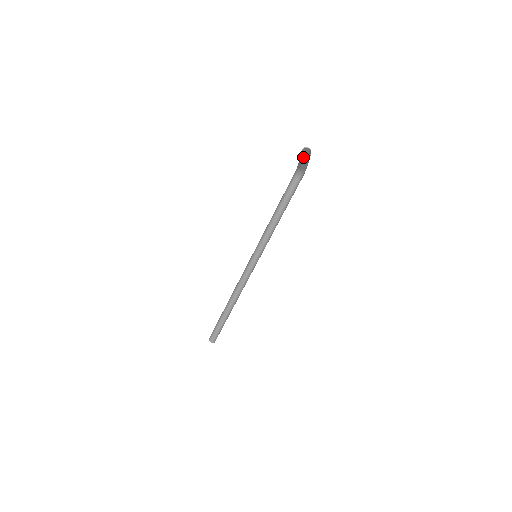
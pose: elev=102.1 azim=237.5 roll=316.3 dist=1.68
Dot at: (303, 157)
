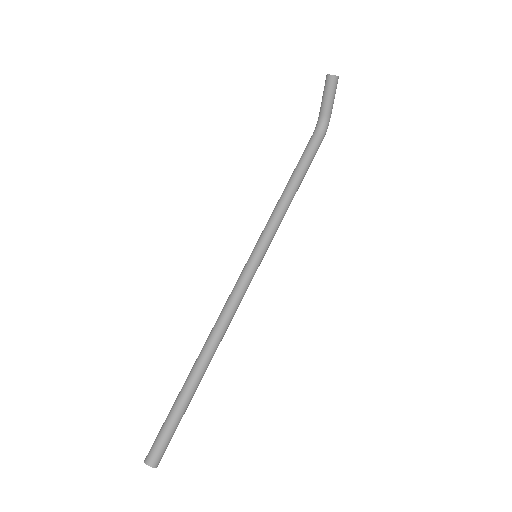
Dot at: (329, 81)
